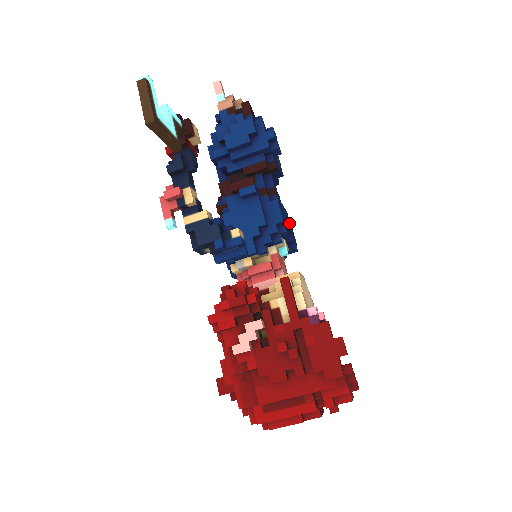
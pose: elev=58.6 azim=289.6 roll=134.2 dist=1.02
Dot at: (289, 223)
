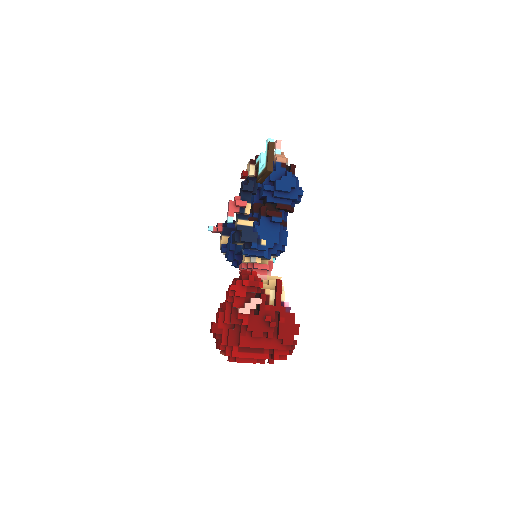
Dot at: occluded
